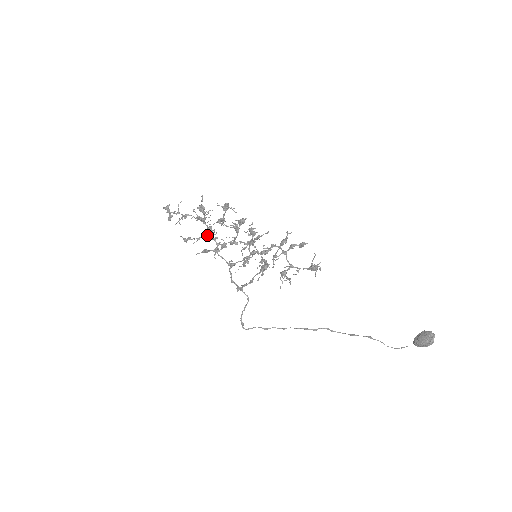
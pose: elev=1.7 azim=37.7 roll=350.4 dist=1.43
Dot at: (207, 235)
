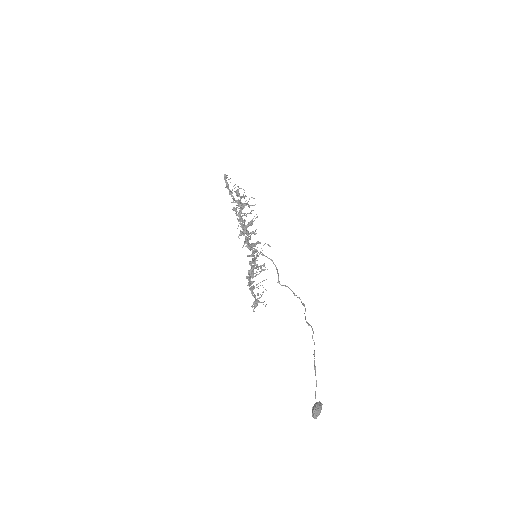
Dot at: (237, 218)
